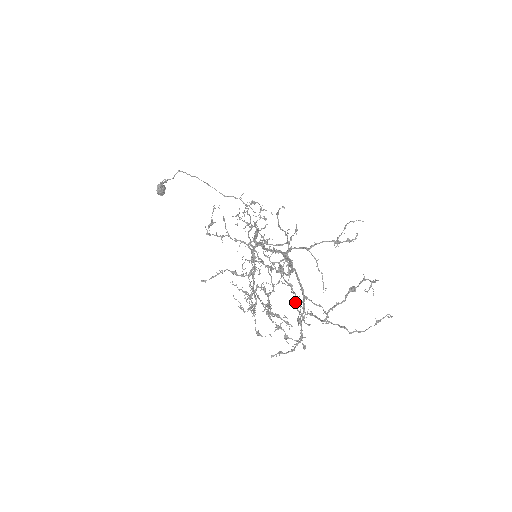
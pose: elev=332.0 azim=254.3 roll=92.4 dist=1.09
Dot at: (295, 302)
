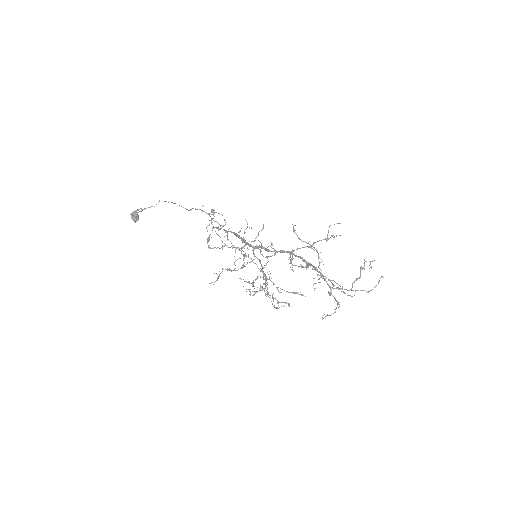
Dot at: (334, 285)
